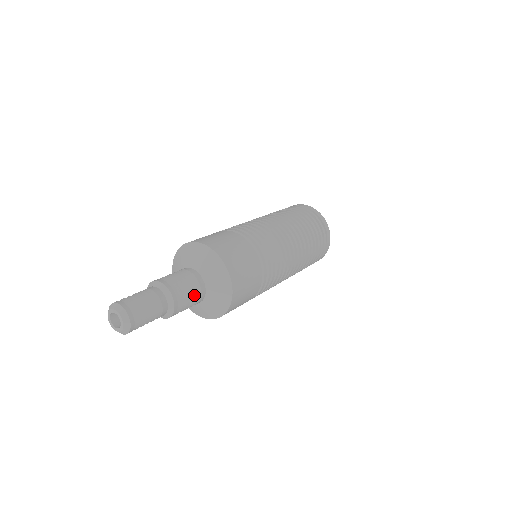
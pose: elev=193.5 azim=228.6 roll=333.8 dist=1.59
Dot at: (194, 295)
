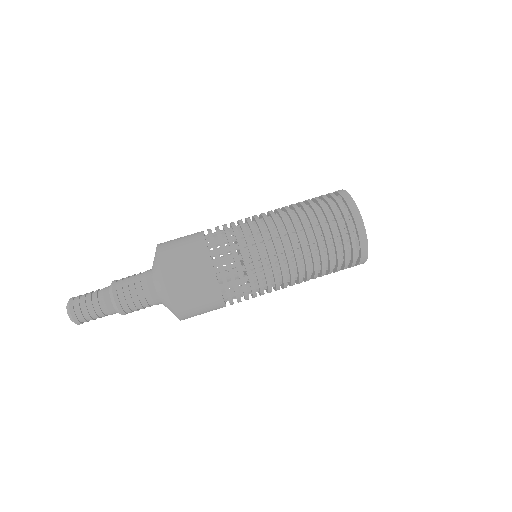
Dot at: (145, 304)
